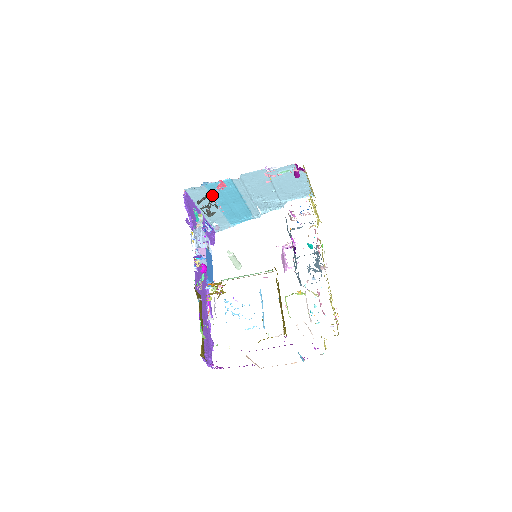
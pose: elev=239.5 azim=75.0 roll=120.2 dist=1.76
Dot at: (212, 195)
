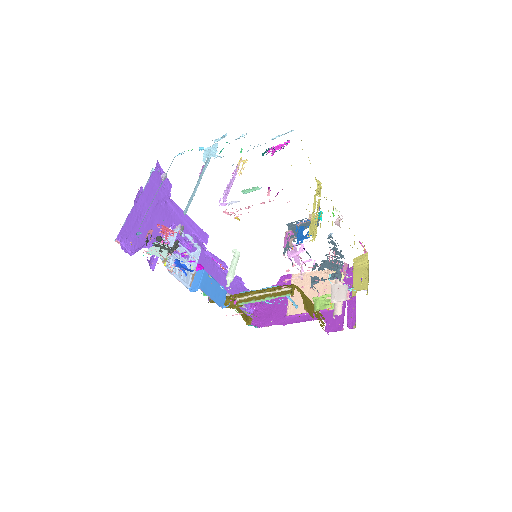
Dot at: occluded
